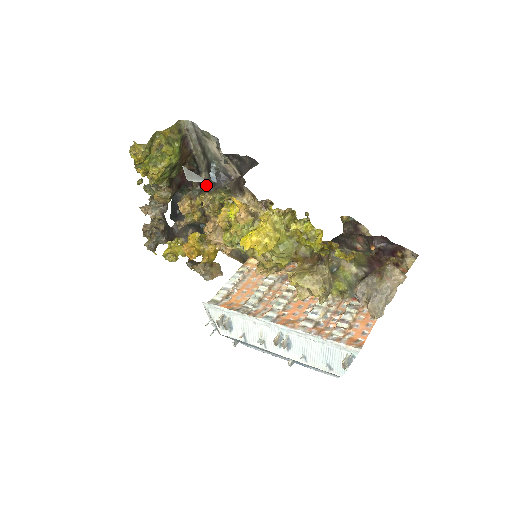
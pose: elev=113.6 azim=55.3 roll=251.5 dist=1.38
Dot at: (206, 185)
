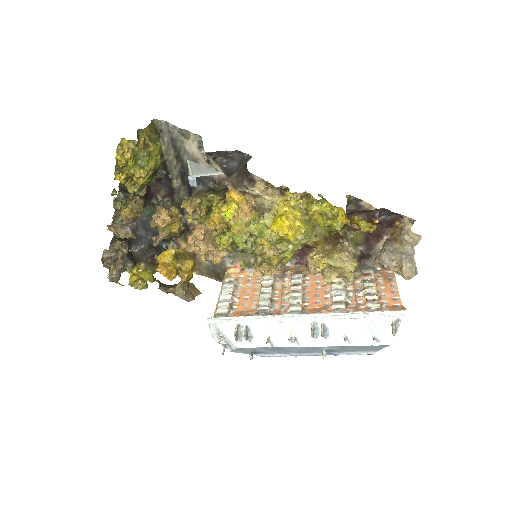
Dot at: (177, 194)
